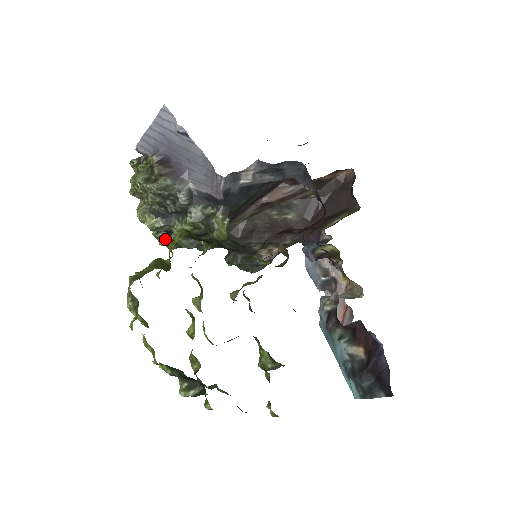
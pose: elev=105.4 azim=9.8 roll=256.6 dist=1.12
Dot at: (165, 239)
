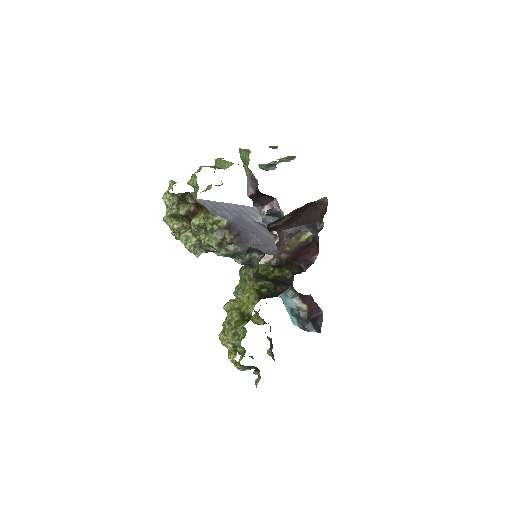
Dot at: occluded
